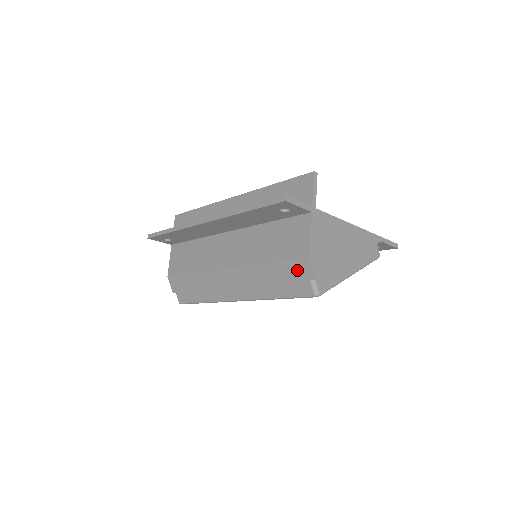
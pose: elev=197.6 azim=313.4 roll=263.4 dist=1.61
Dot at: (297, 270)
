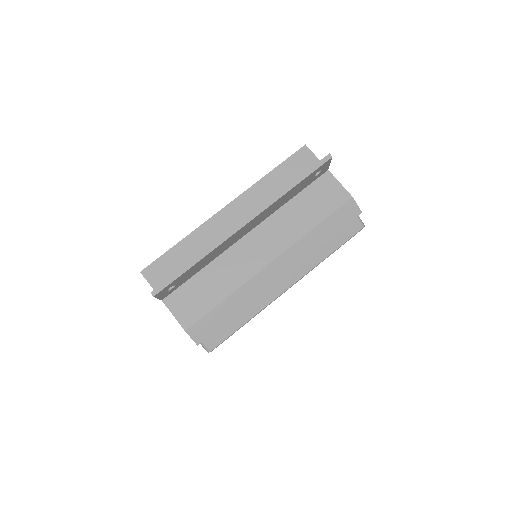
Dot at: (345, 215)
